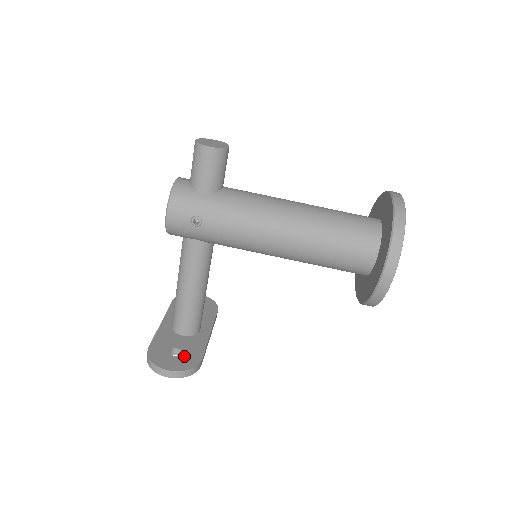
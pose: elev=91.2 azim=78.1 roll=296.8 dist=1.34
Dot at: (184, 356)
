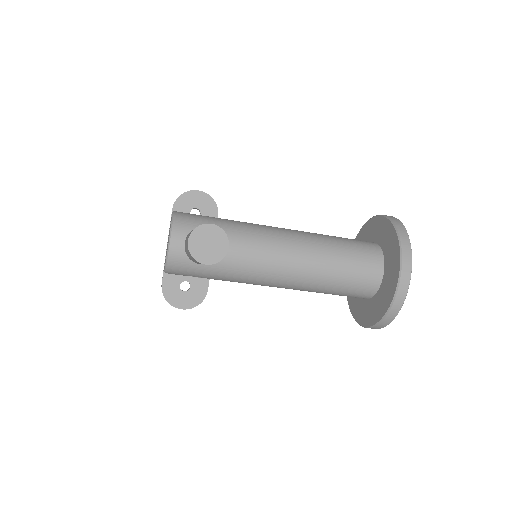
Dot at: (193, 290)
